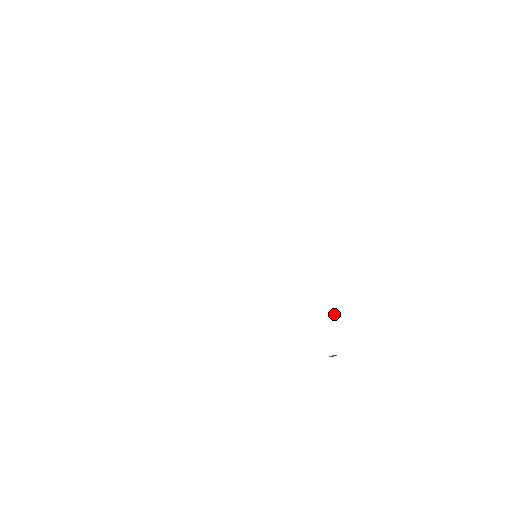
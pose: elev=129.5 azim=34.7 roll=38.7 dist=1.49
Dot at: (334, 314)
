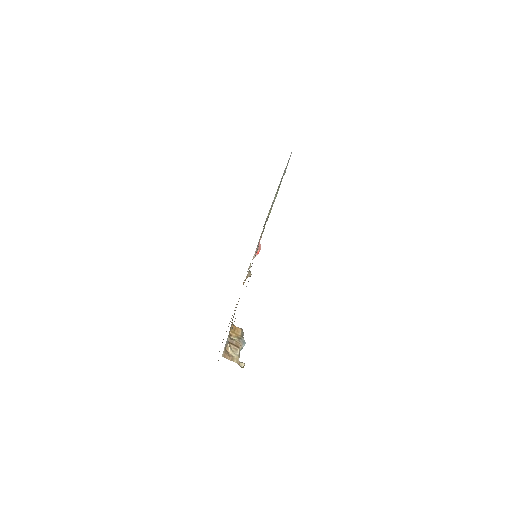
Dot at: (235, 337)
